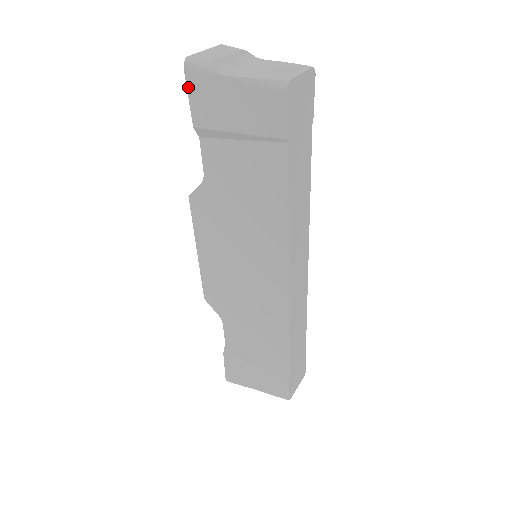
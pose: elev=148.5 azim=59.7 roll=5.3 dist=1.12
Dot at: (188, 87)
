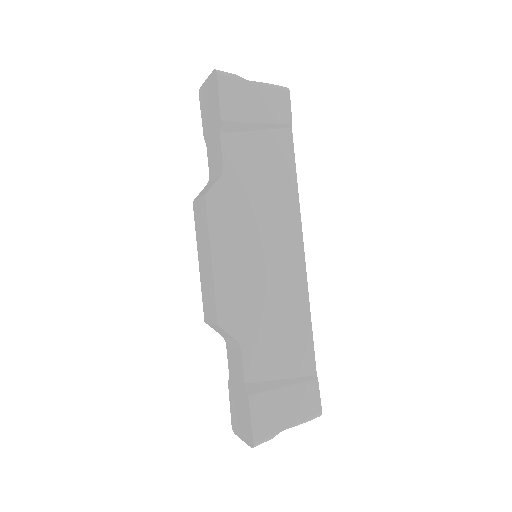
Dot at: (219, 88)
